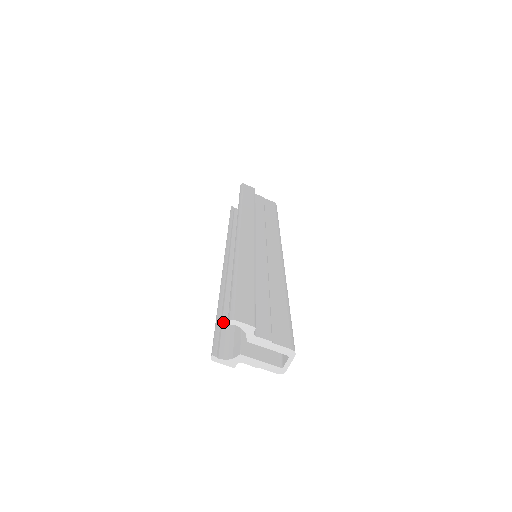
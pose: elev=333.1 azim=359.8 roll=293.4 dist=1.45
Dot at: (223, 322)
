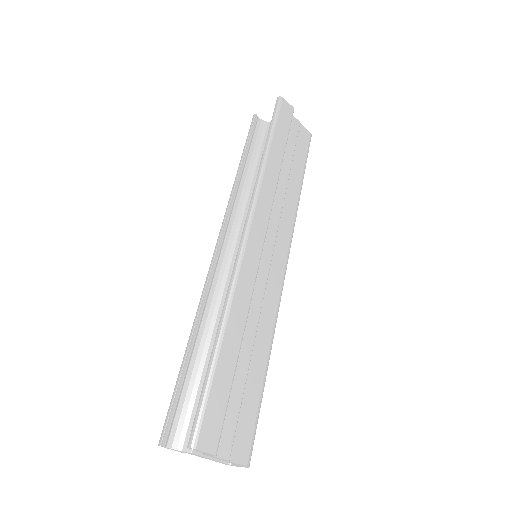
Dot at: (186, 378)
